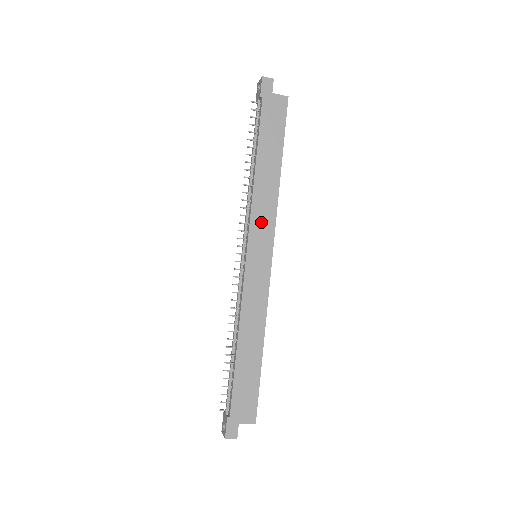
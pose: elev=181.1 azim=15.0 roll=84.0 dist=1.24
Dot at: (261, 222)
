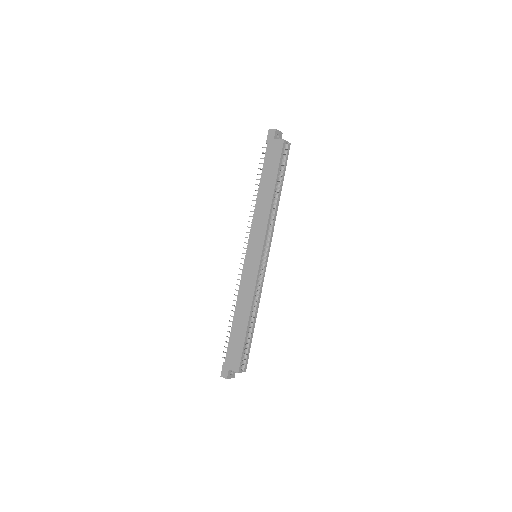
Dot at: (257, 232)
